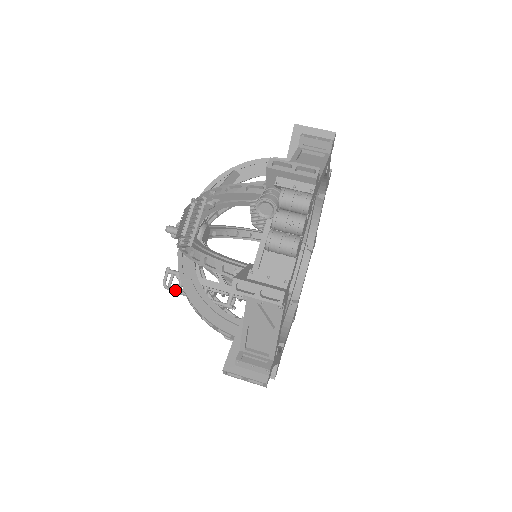
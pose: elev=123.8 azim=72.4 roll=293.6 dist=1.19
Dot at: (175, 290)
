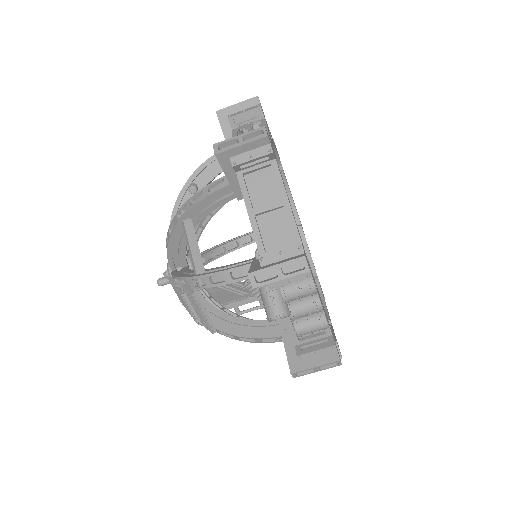
Dot at: occluded
